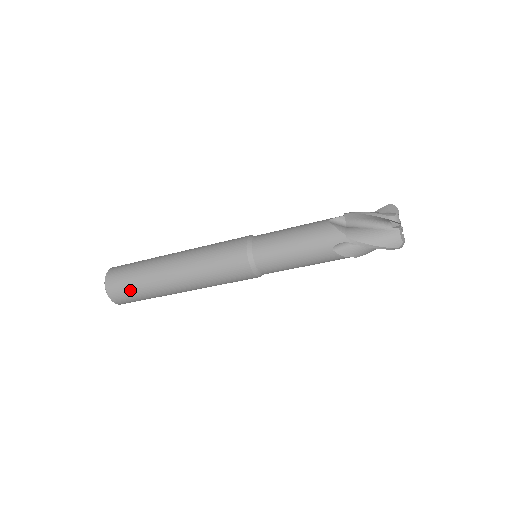
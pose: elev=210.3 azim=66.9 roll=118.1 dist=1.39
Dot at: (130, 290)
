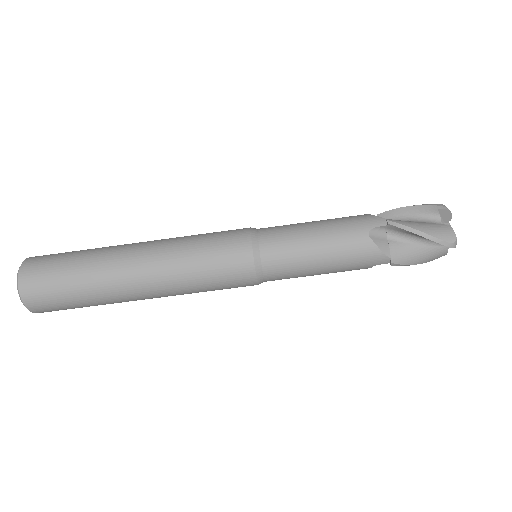
Dot at: (58, 271)
